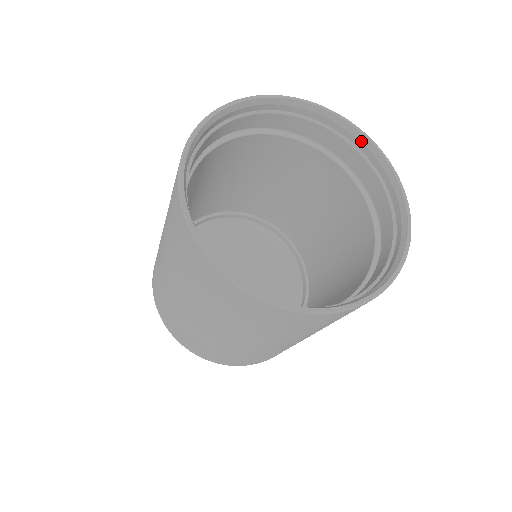
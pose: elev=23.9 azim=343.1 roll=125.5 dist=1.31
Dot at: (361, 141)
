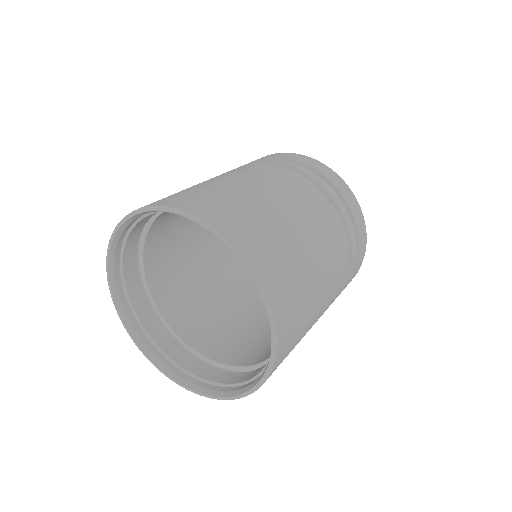
Dot at: occluded
